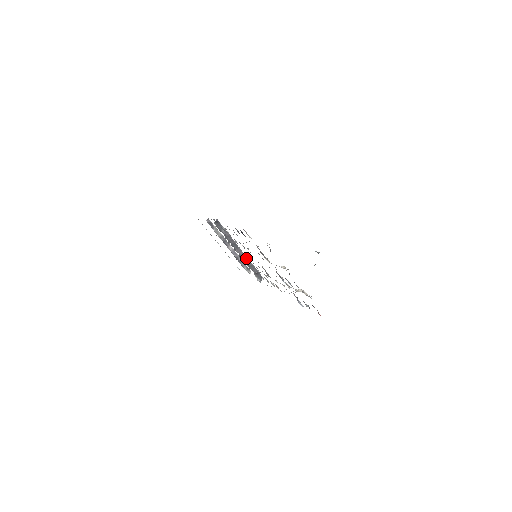
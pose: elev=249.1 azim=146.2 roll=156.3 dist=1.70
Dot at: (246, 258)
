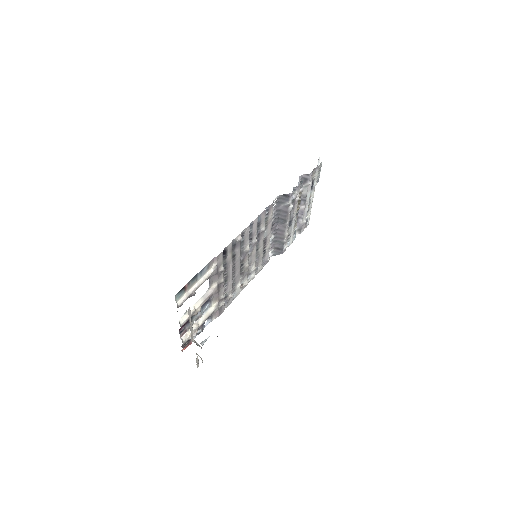
Dot at: (283, 234)
